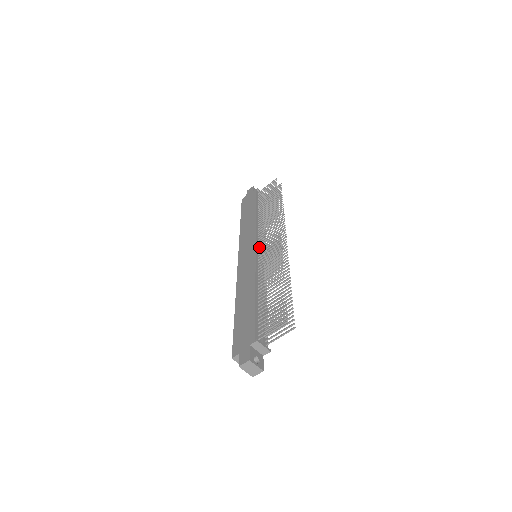
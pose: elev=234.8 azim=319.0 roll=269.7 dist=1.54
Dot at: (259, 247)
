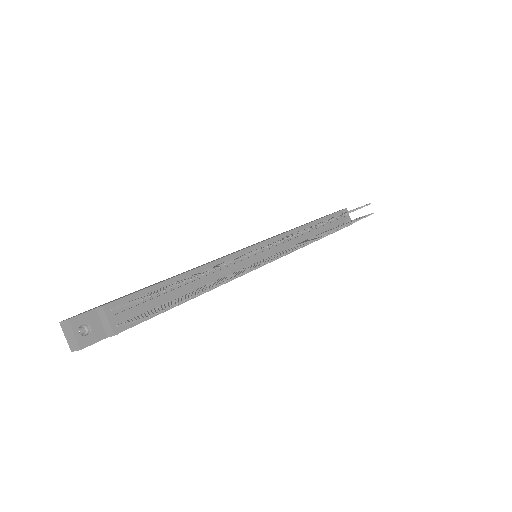
Dot at: (267, 248)
